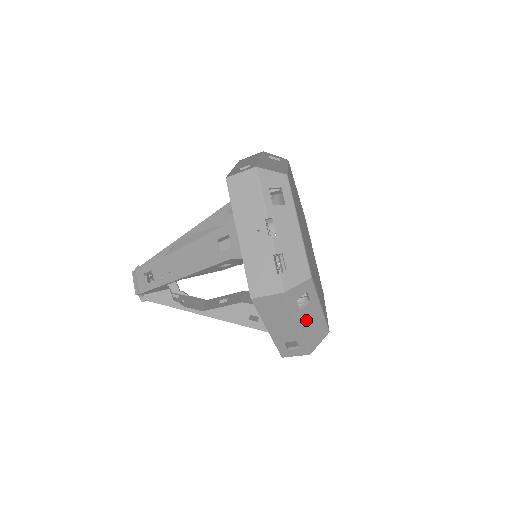
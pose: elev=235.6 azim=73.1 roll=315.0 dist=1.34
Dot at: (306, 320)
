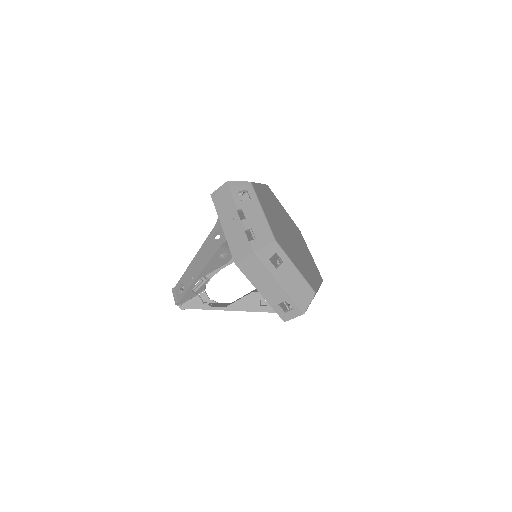
Dot at: (286, 279)
